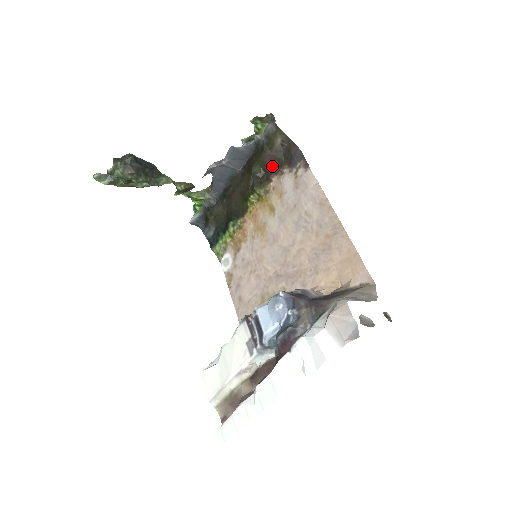
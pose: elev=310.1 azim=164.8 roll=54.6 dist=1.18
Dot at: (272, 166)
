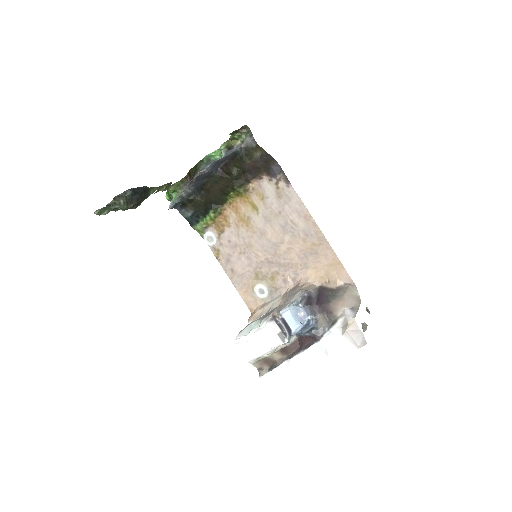
Dot at: (251, 172)
